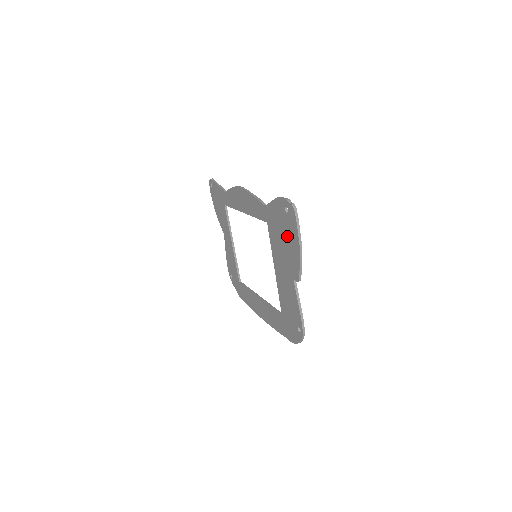
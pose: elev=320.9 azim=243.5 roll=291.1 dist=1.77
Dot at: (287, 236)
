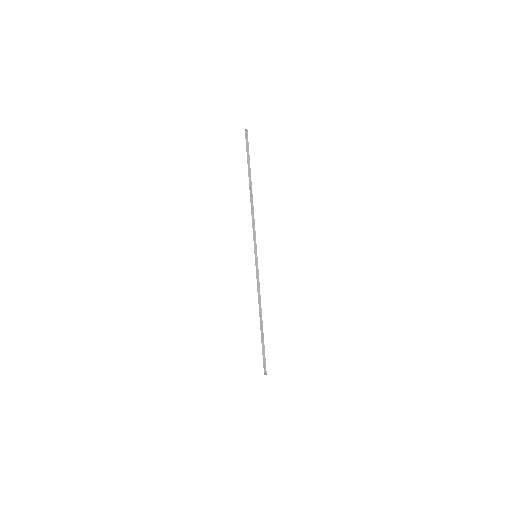
Dot at: occluded
